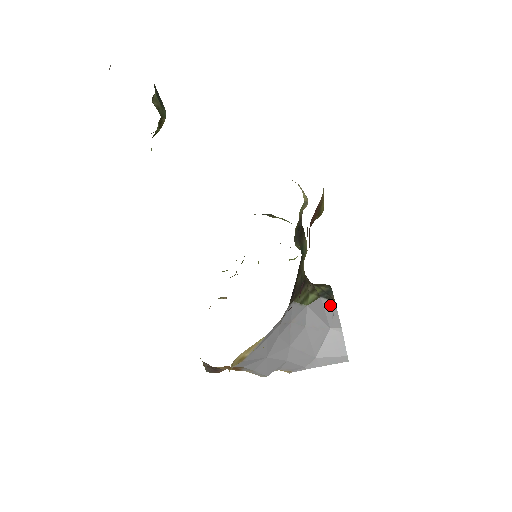
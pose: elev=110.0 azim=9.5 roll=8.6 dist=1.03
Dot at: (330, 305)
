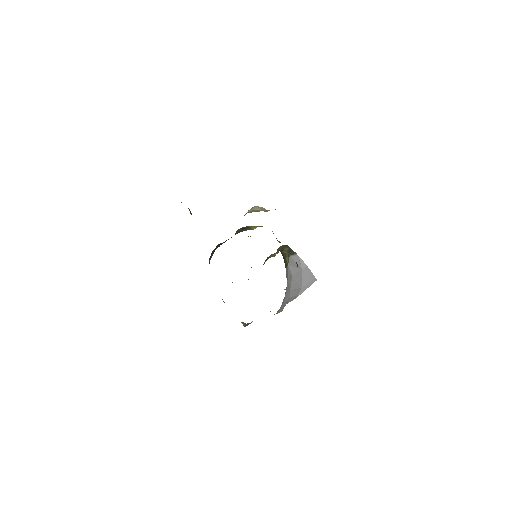
Dot at: (296, 257)
